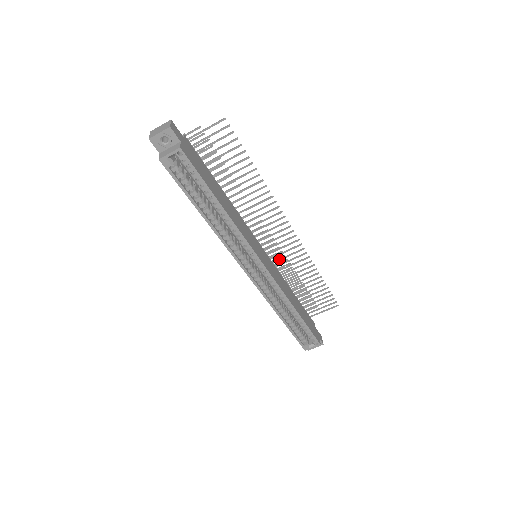
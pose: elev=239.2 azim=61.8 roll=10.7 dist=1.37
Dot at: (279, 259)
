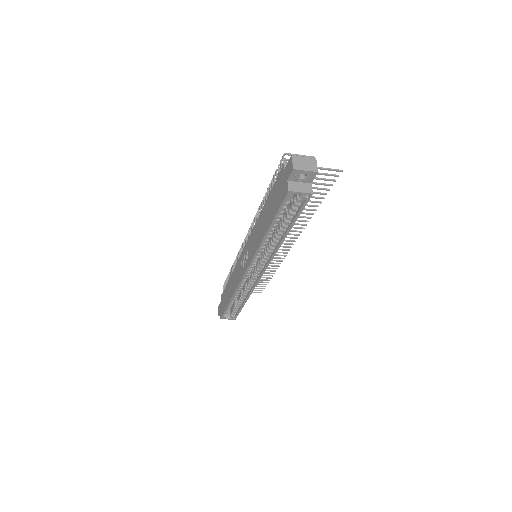
Dot at: occluded
